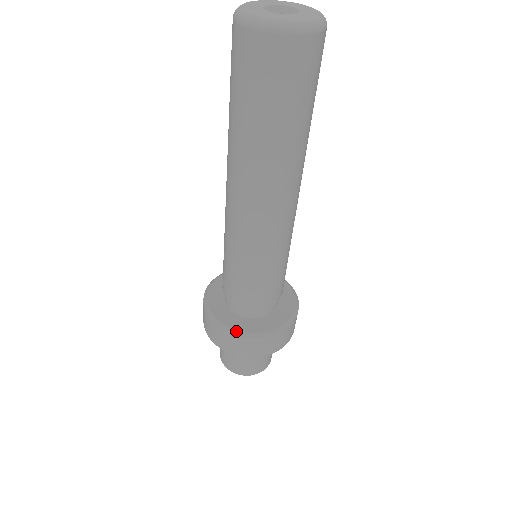
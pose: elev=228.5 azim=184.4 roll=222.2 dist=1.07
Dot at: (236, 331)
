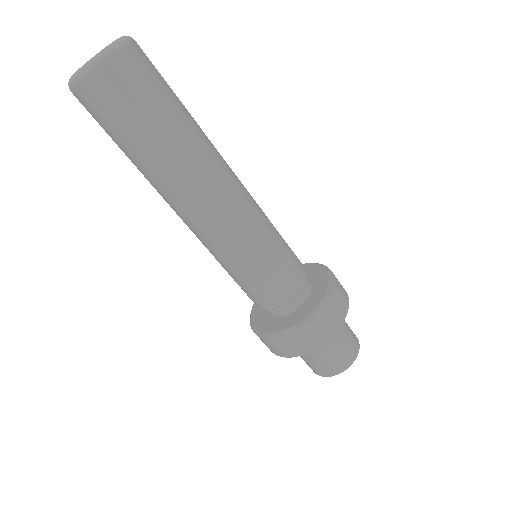
Dot at: (316, 309)
